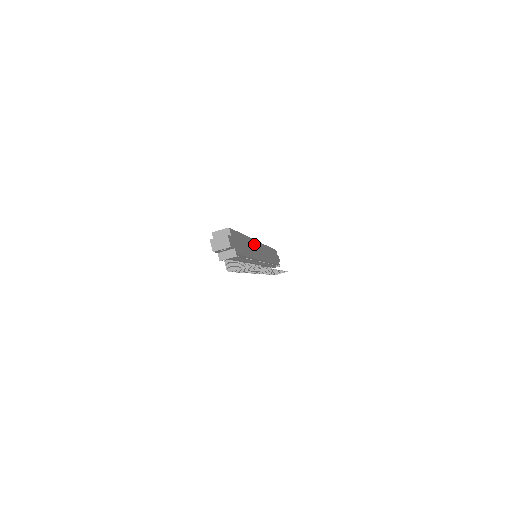
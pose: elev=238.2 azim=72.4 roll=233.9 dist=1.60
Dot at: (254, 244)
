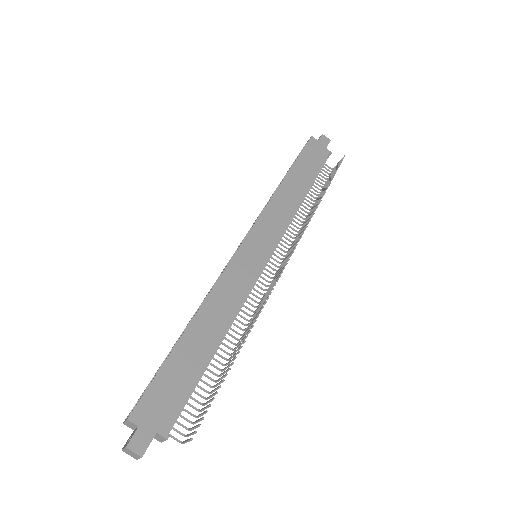
Dot at: (226, 282)
